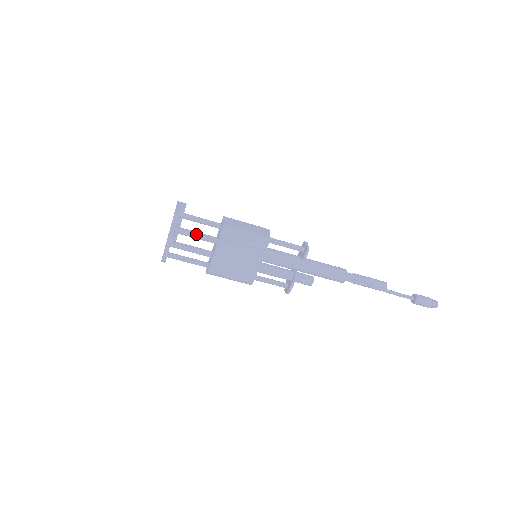
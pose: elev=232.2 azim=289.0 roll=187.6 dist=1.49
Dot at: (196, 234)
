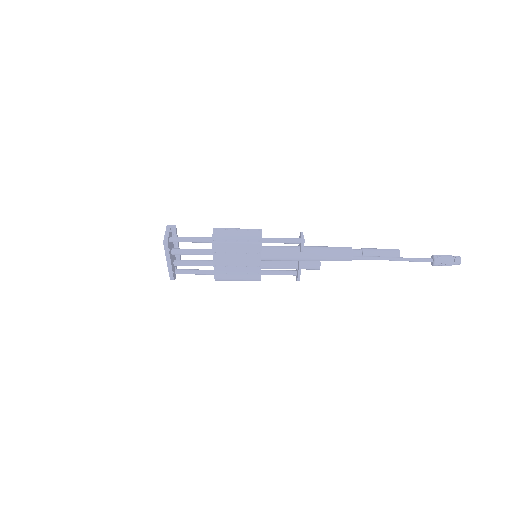
Dot at: (192, 252)
